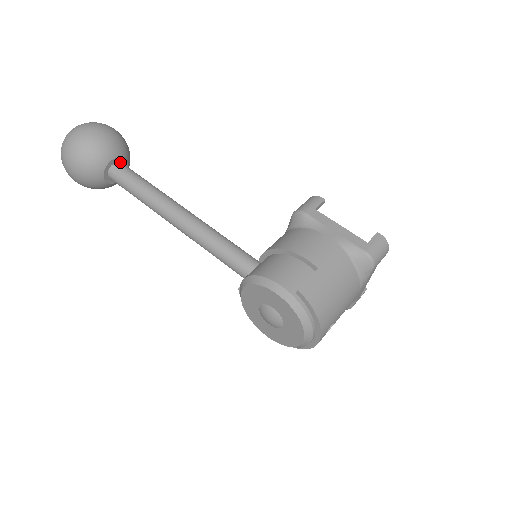
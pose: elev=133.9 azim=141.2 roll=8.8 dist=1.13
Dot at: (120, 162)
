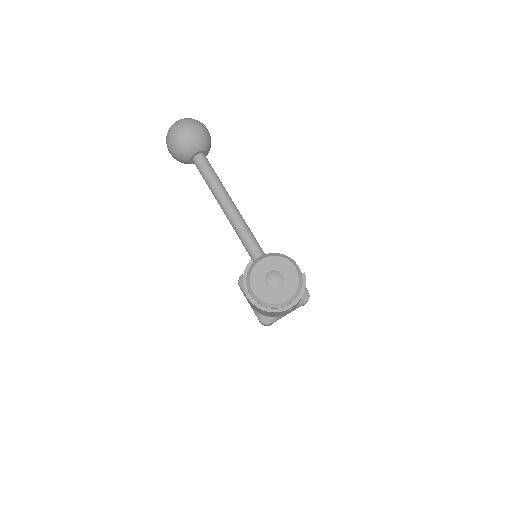
Dot at: occluded
